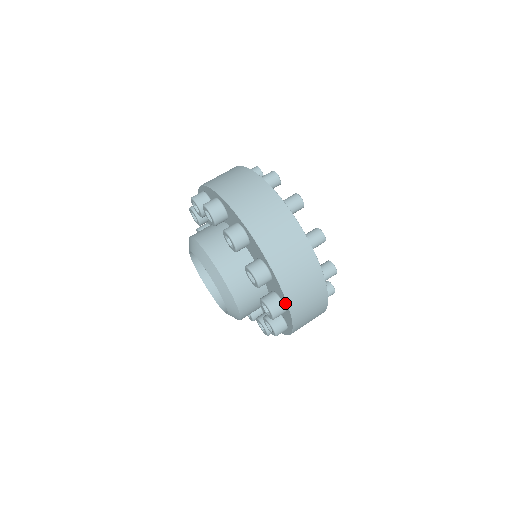
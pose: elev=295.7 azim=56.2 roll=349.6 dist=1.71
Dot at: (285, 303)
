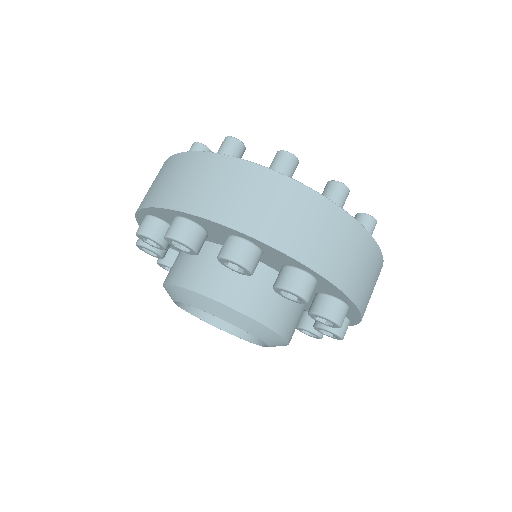
Dot at: (354, 320)
